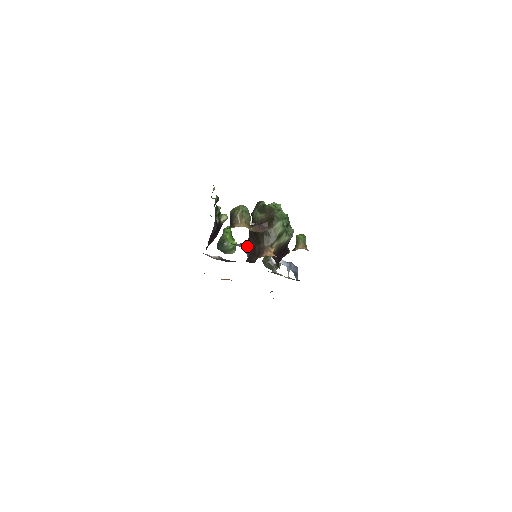
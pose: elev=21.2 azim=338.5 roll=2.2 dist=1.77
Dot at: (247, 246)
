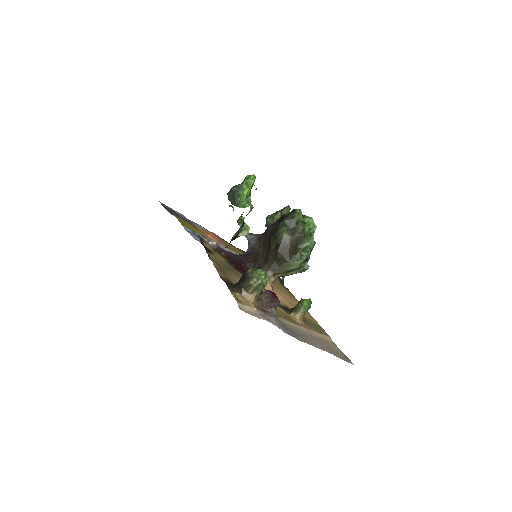
Dot at: (254, 242)
